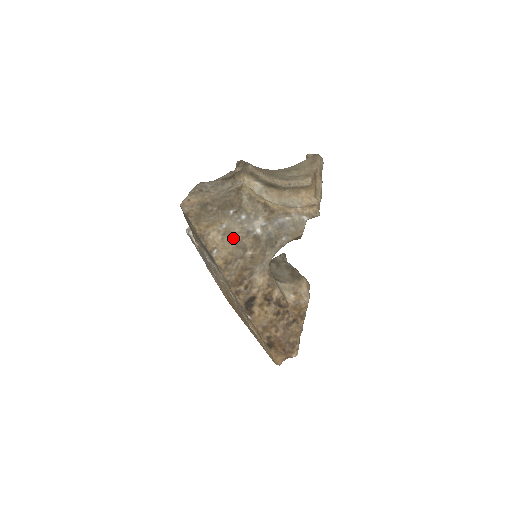
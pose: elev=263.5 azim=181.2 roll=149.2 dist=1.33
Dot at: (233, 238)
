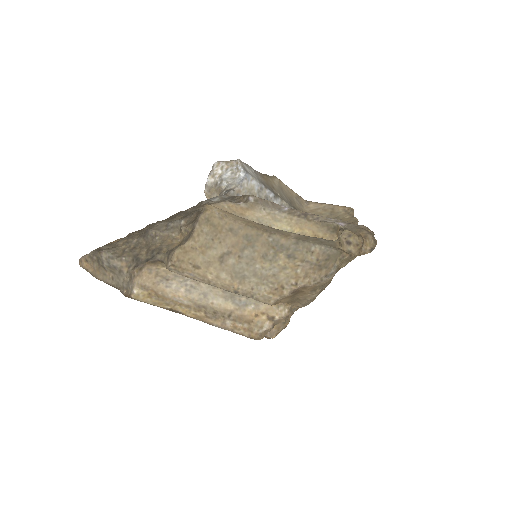
Dot at: occluded
